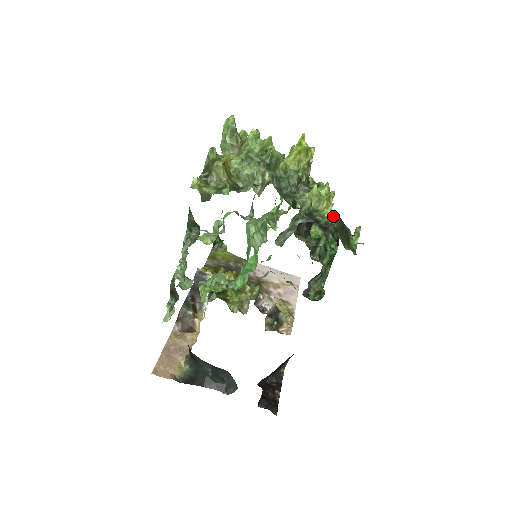
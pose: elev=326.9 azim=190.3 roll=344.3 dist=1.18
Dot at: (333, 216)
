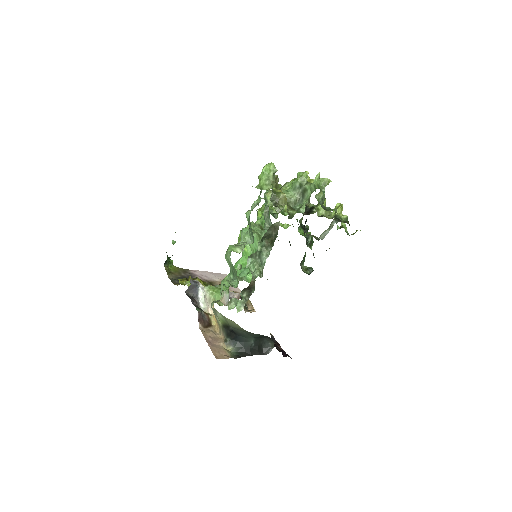
Dot at: (347, 217)
